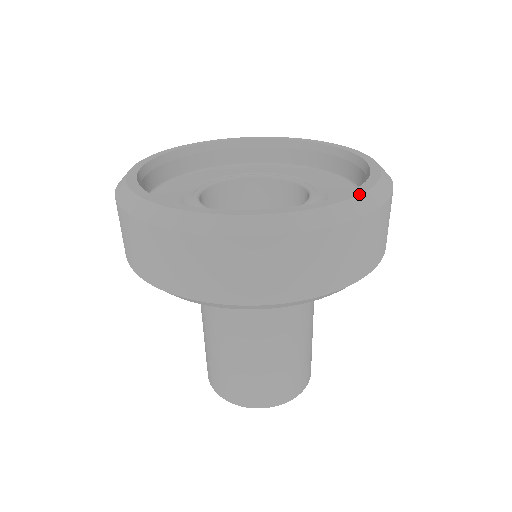
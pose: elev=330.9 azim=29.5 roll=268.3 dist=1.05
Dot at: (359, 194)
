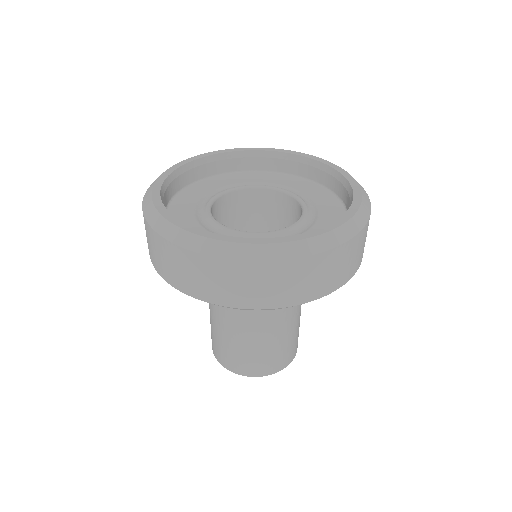
Dot at: (232, 241)
